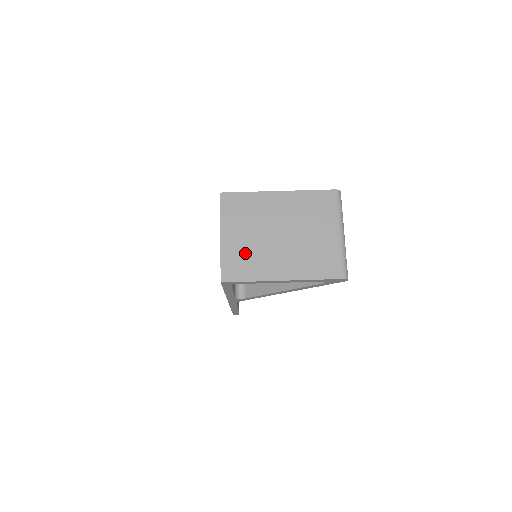
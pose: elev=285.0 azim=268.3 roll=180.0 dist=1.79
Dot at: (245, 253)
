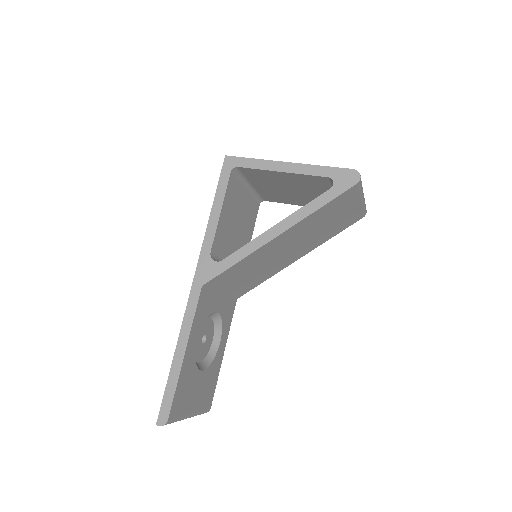
Dot at: occluded
